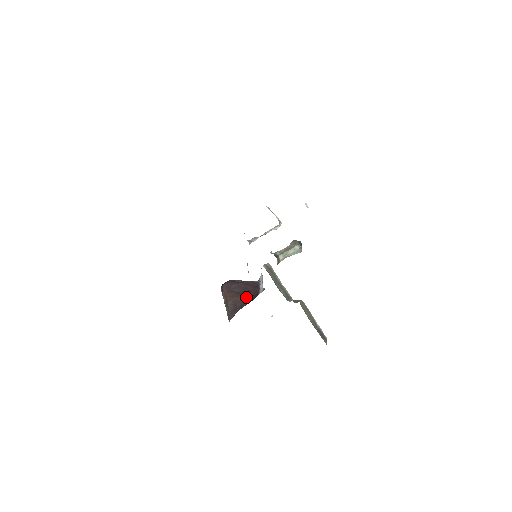
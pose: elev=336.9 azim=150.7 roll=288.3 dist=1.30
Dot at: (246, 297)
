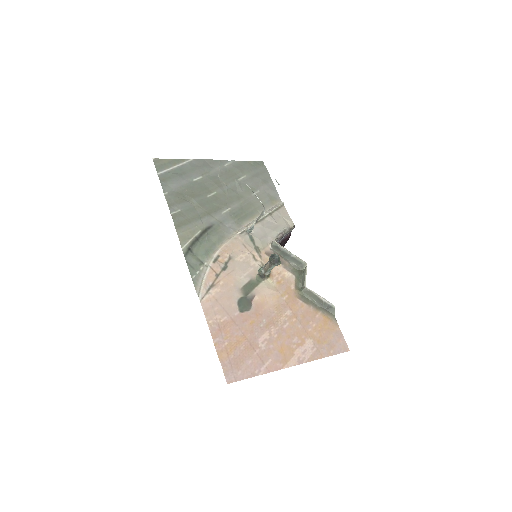
Dot at: occluded
